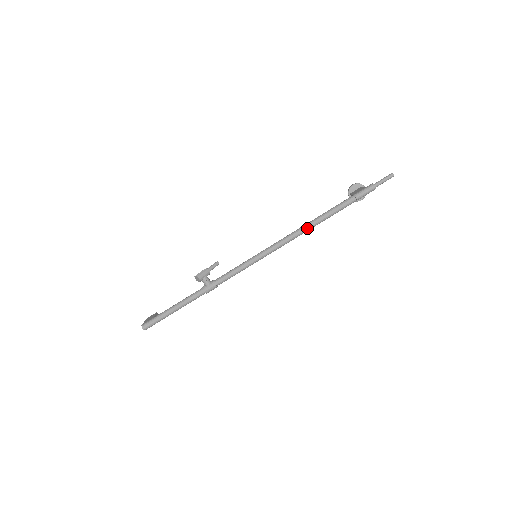
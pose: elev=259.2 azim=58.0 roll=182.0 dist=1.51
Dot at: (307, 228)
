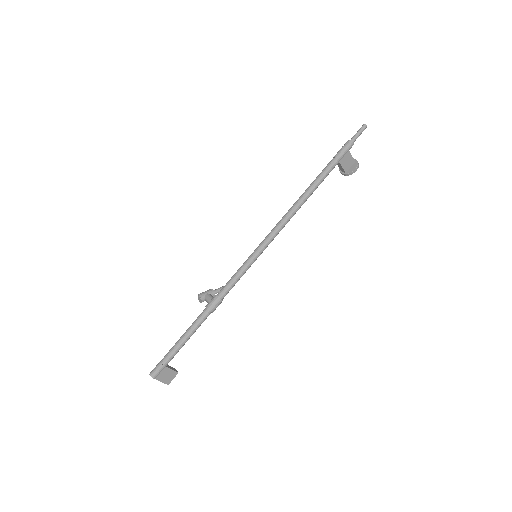
Dot at: (295, 204)
